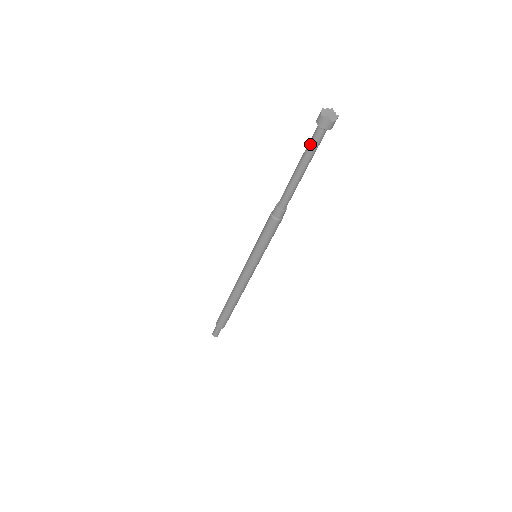
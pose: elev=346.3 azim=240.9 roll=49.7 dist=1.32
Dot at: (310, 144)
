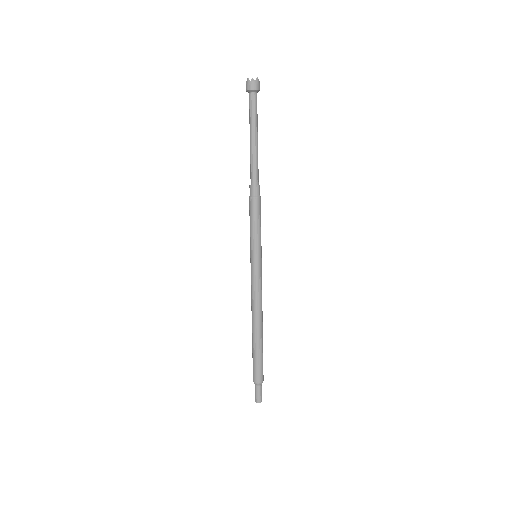
Dot at: (249, 111)
